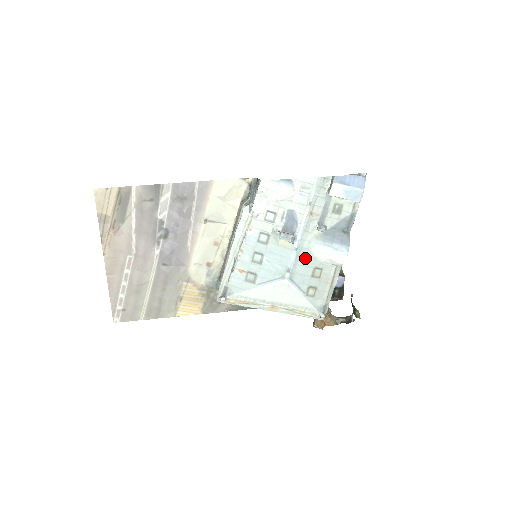
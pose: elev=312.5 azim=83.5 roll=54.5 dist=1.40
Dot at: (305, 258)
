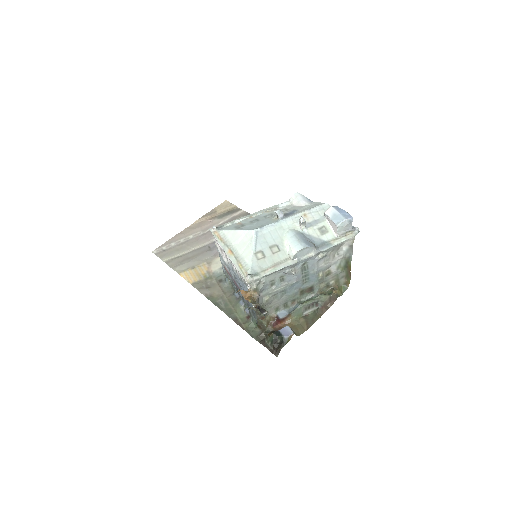
Dot at: (277, 233)
